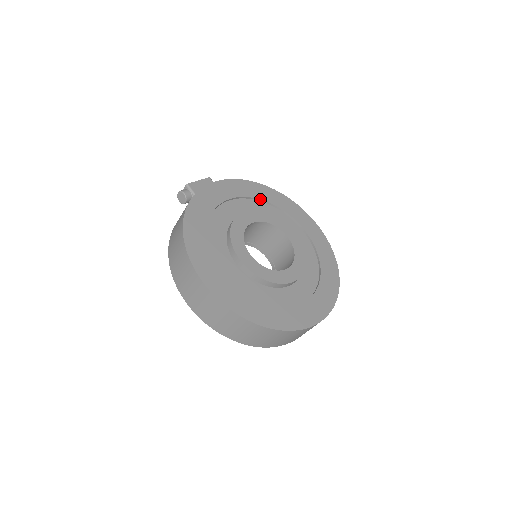
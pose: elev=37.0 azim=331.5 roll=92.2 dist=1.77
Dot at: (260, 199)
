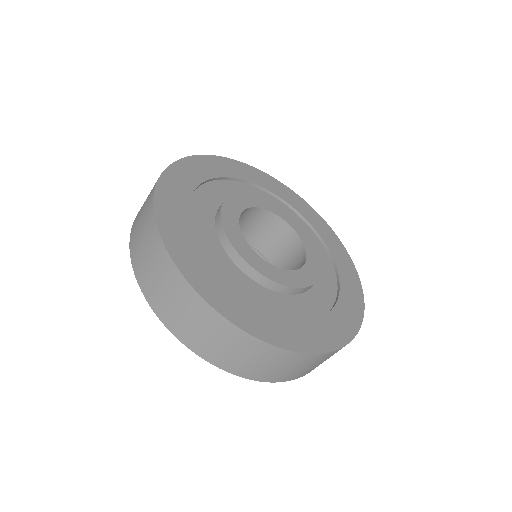
Dot at: (319, 234)
